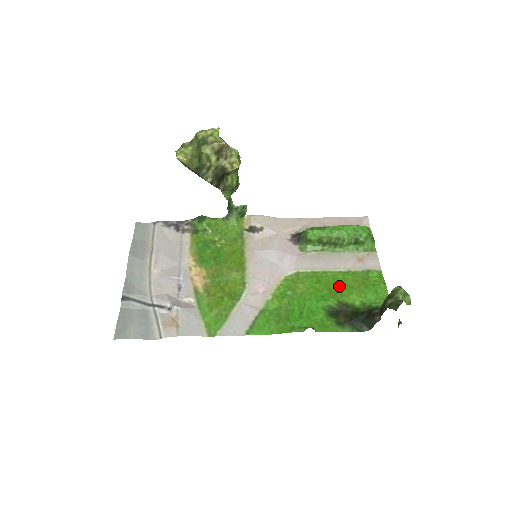
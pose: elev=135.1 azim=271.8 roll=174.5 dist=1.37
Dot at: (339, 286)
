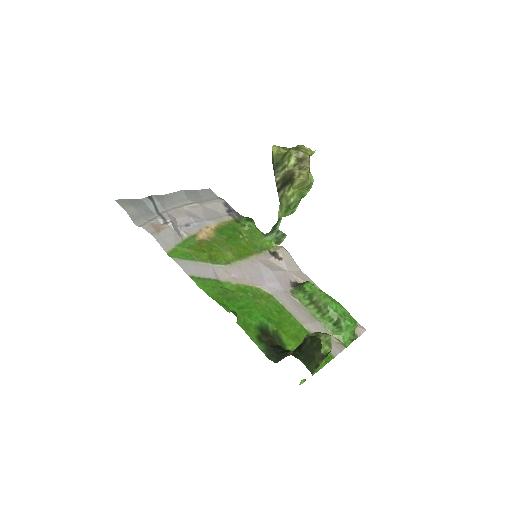
Dot at: (290, 329)
